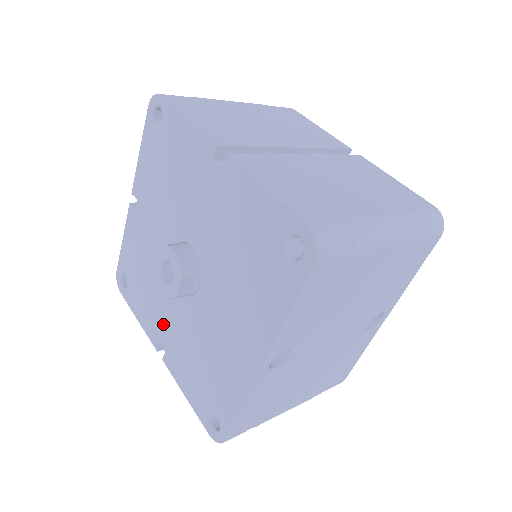
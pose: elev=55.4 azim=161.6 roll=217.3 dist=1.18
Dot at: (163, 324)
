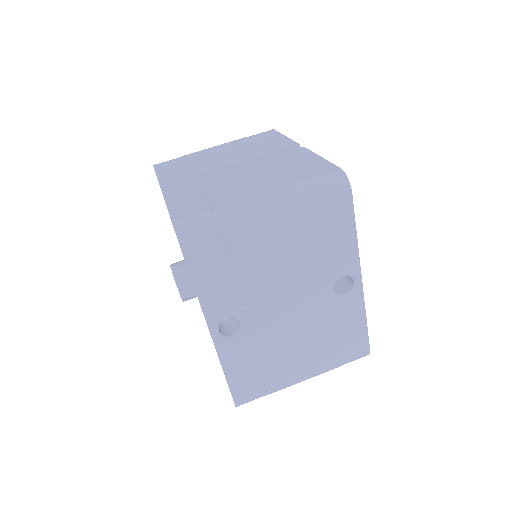
Dot at: occluded
